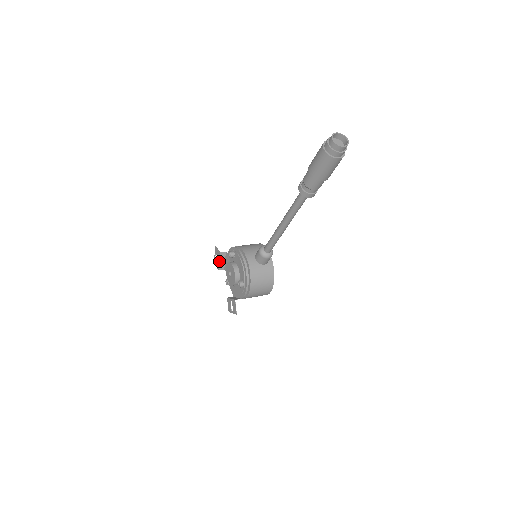
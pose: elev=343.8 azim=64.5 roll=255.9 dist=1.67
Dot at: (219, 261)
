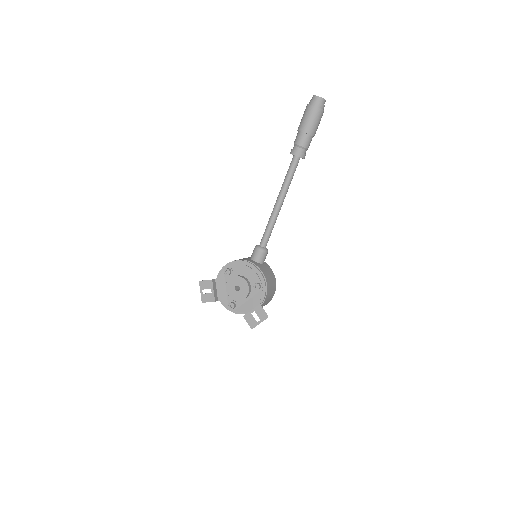
Dot at: (213, 290)
